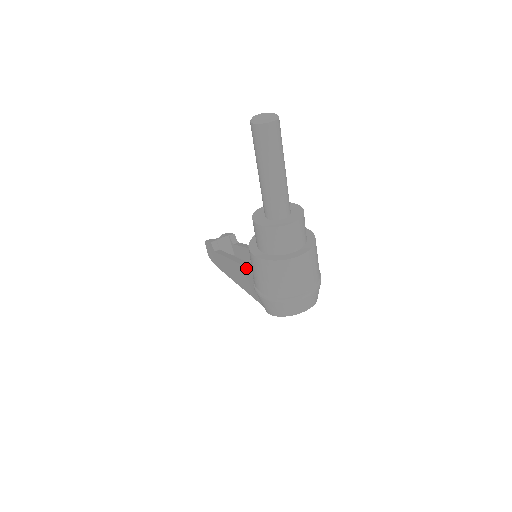
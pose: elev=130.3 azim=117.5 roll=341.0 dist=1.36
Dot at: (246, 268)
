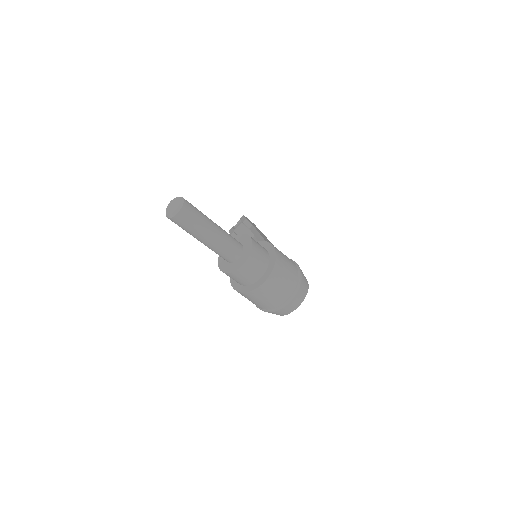
Dot at: occluded
